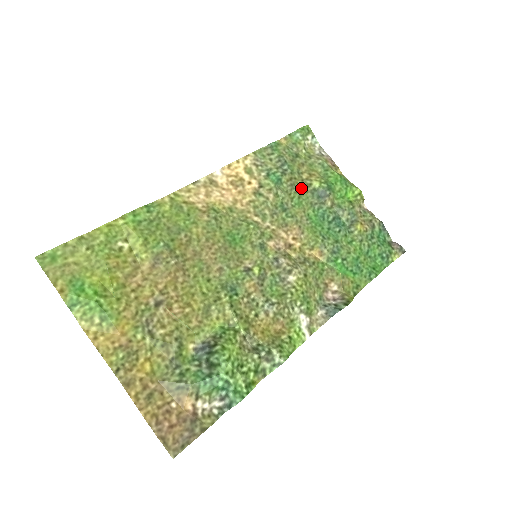
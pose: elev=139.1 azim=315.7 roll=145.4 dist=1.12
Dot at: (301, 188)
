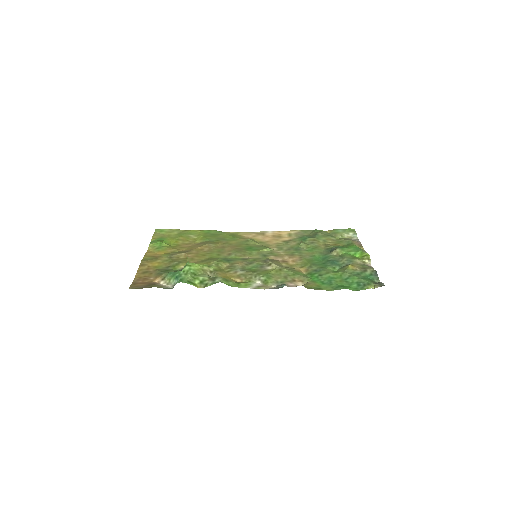
Dot at: (320, 246)
